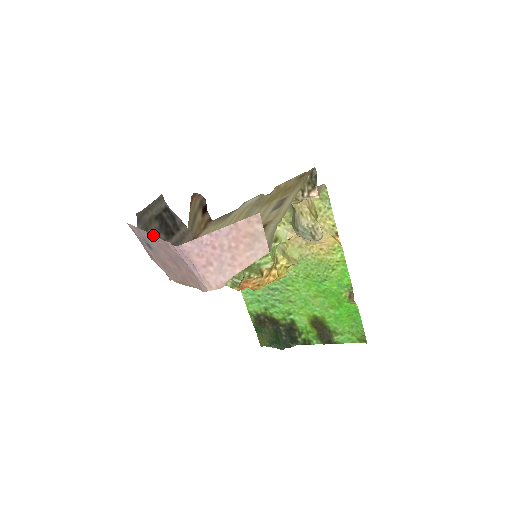
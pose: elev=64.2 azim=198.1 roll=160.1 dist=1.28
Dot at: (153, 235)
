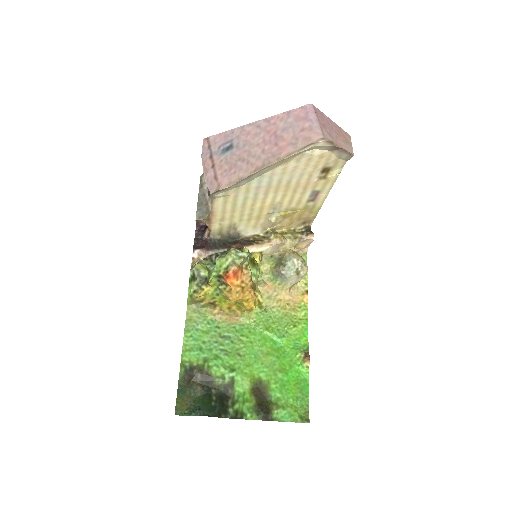
Dot at: (266, 118)
